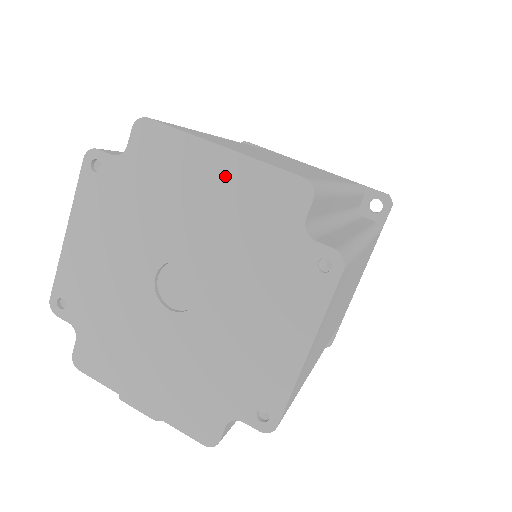
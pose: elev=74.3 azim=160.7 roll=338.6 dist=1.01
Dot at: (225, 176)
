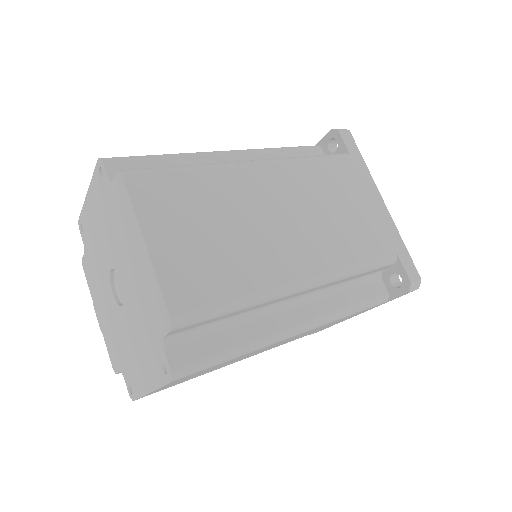
Dot at: (143, 262)
